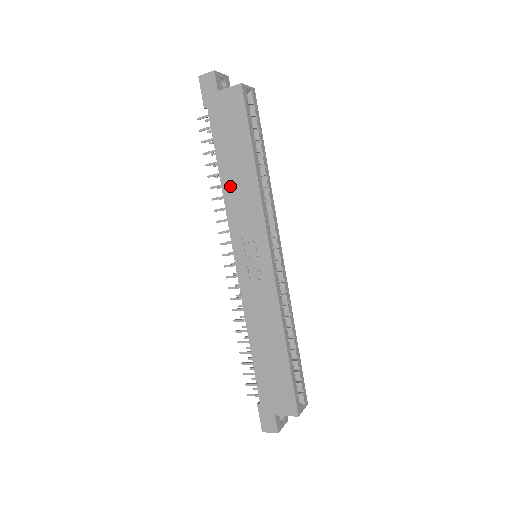
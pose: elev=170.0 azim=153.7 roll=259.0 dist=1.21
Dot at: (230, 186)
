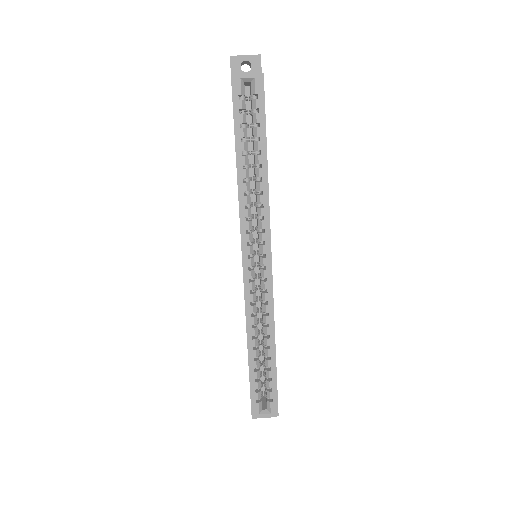
Dot at: occluded
